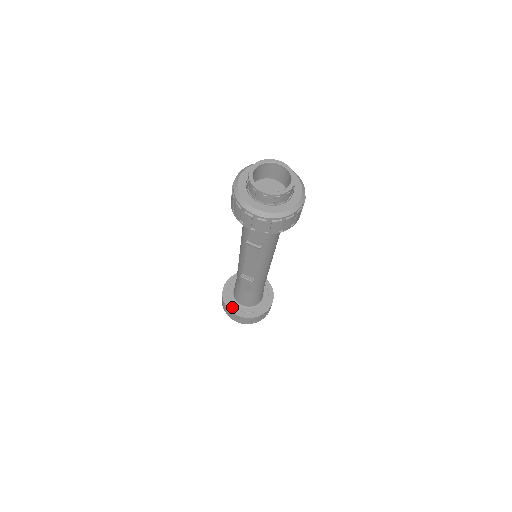
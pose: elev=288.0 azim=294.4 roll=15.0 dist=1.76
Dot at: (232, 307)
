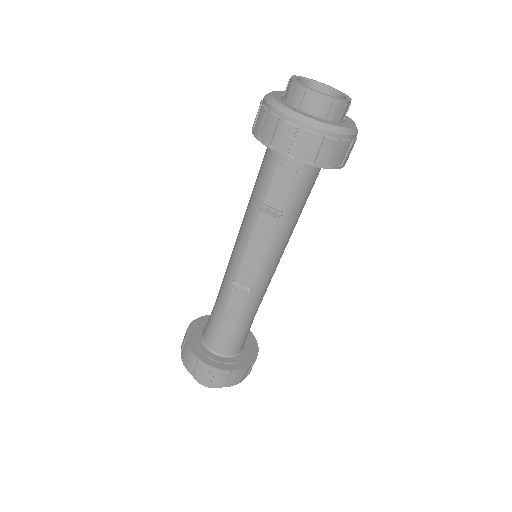
Dot at: (201, 354)
